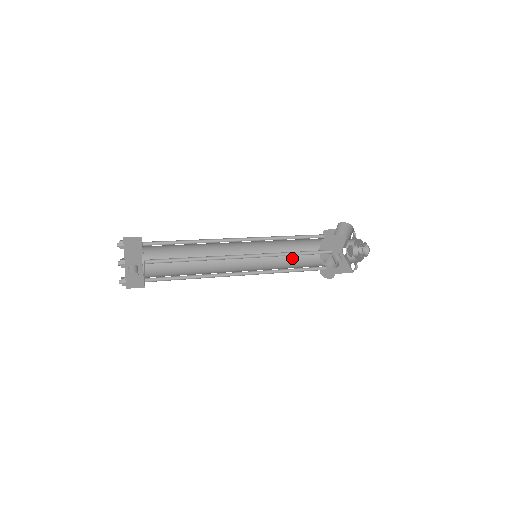
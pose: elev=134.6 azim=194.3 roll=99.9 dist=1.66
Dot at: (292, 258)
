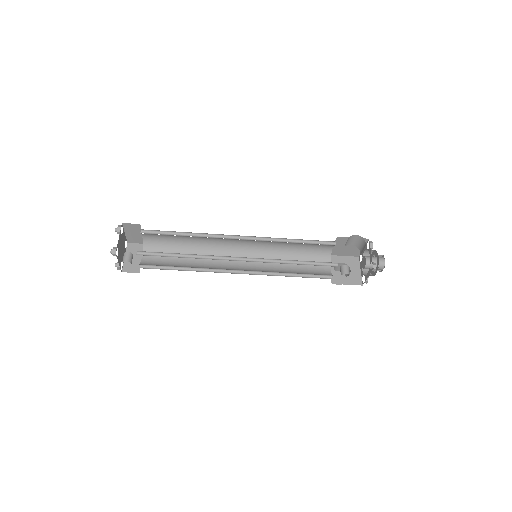
Dot at: (299, 259)
